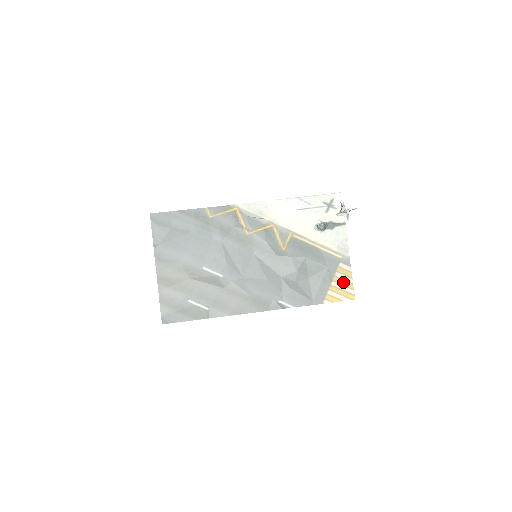
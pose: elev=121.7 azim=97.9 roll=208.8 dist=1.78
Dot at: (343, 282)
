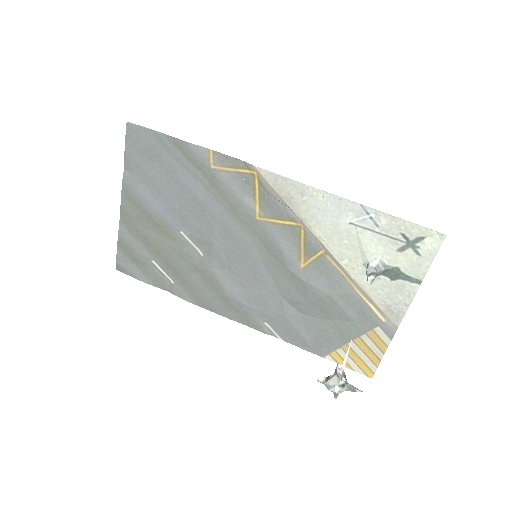
Dot at: (367, 351)
